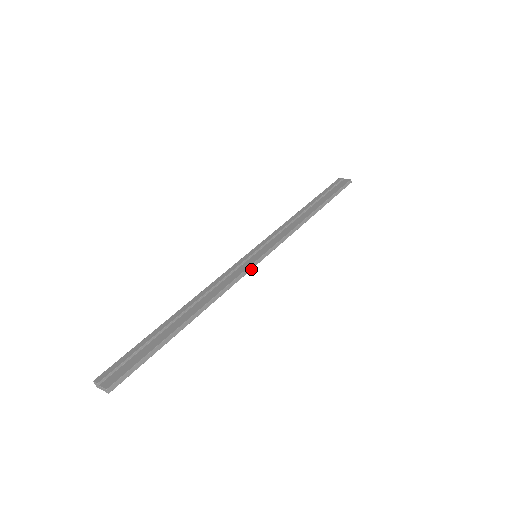
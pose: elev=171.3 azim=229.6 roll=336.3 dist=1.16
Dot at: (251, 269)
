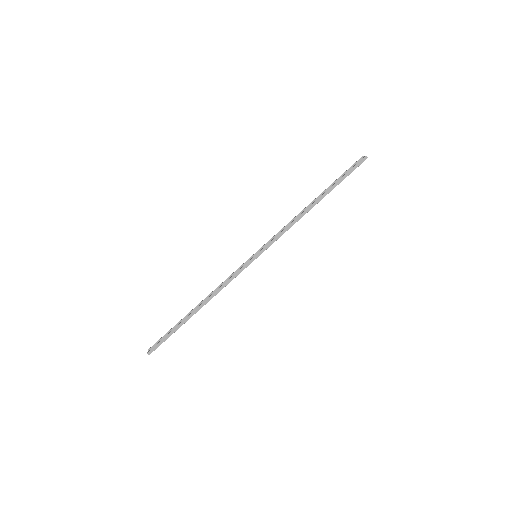
Dot at: occluded
